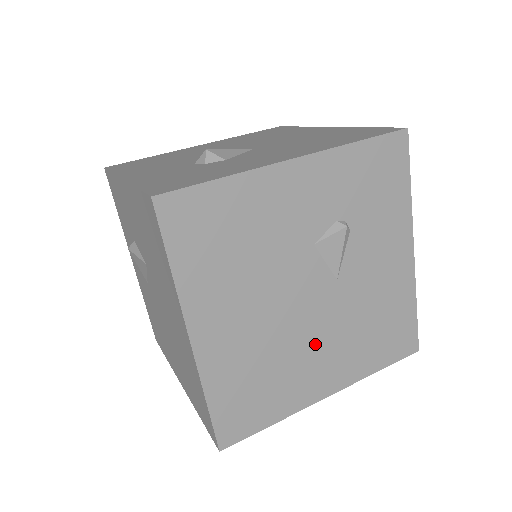
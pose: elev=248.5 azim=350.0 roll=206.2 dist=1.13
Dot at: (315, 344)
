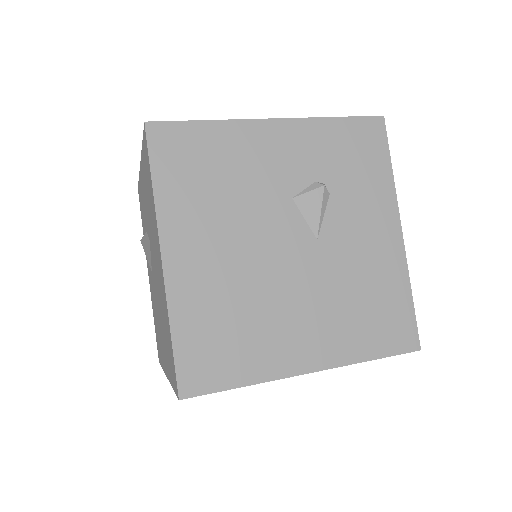
Dot at: (294, 303)
